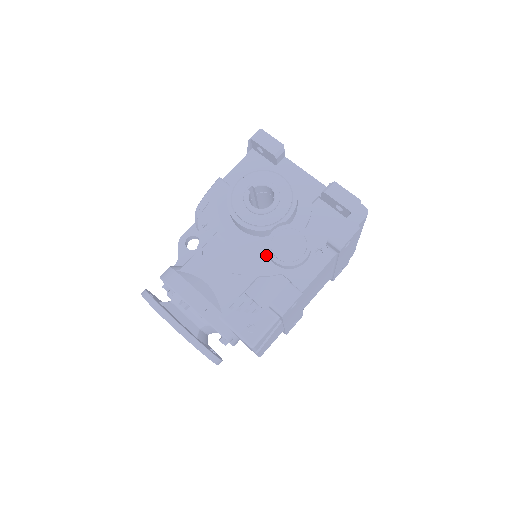
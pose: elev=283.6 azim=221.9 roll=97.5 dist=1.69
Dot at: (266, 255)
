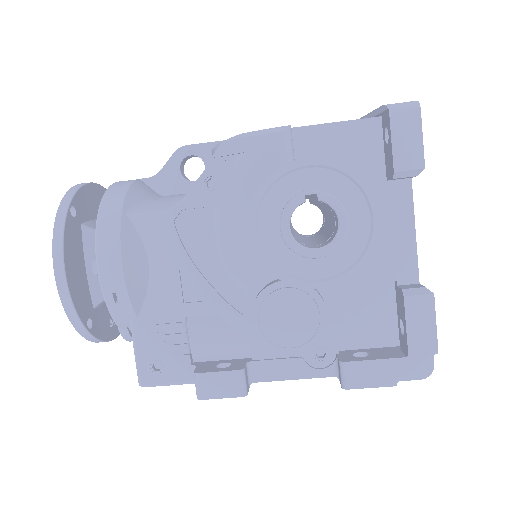
Dot at: (252, 296)
